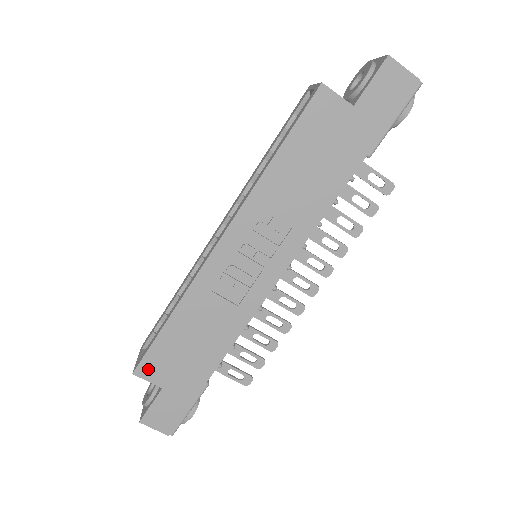
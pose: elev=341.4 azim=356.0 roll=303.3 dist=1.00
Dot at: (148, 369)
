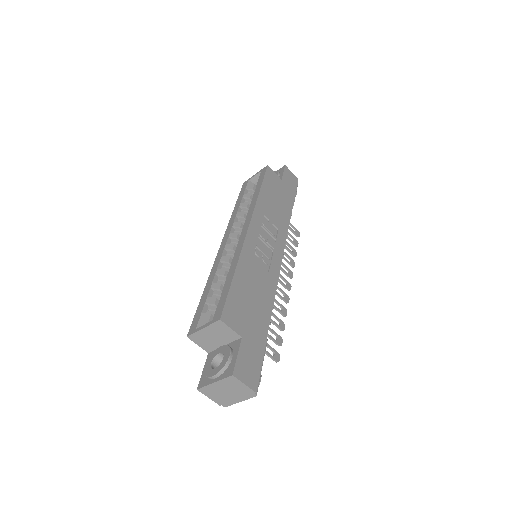
Dot at: (230, 316)
